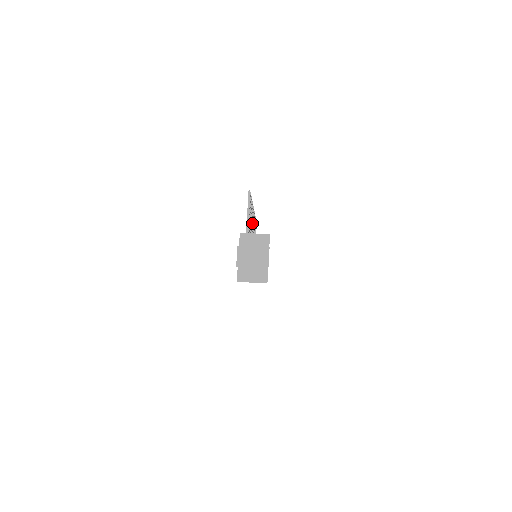
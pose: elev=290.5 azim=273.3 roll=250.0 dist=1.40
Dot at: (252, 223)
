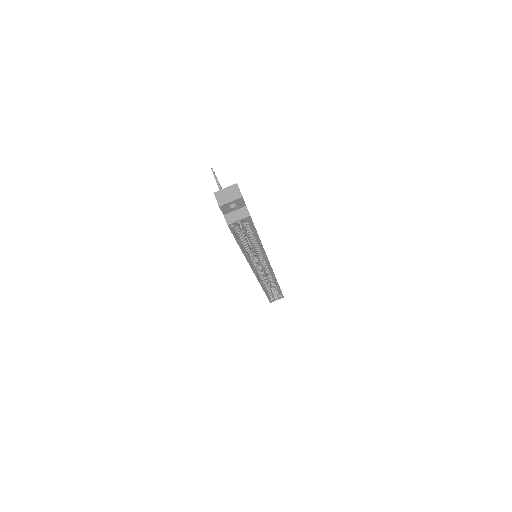
Dot at: occluded
